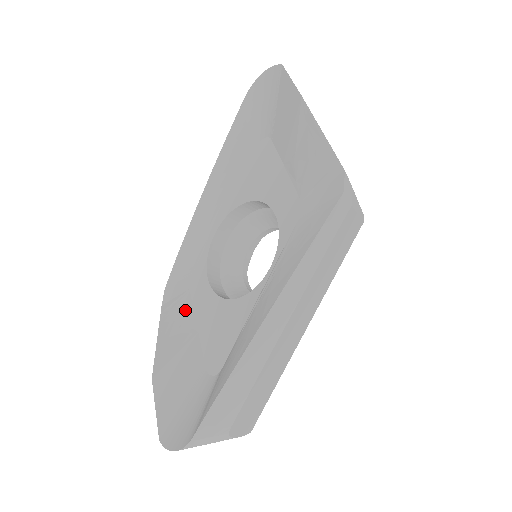
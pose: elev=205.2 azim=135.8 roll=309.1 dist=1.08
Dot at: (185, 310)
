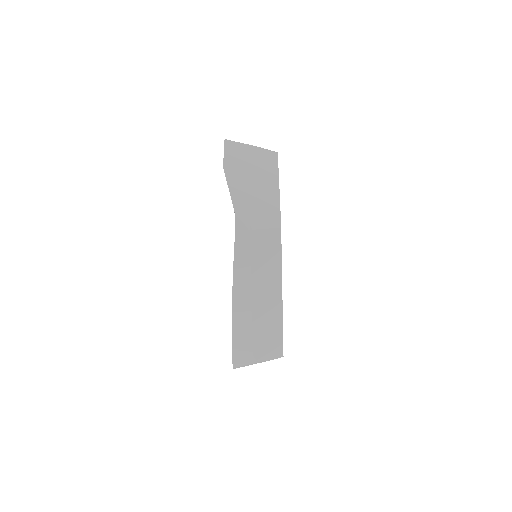
Dot at: occluded
